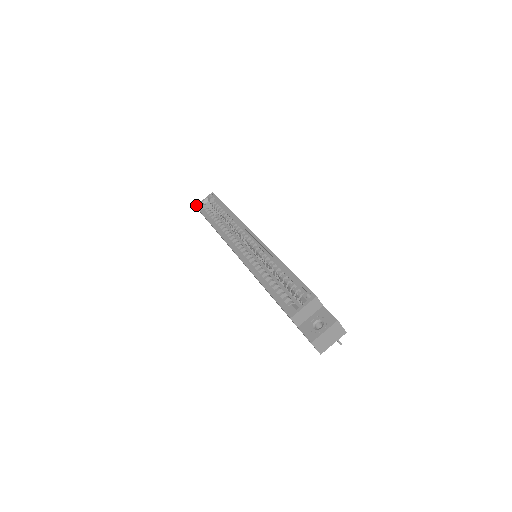
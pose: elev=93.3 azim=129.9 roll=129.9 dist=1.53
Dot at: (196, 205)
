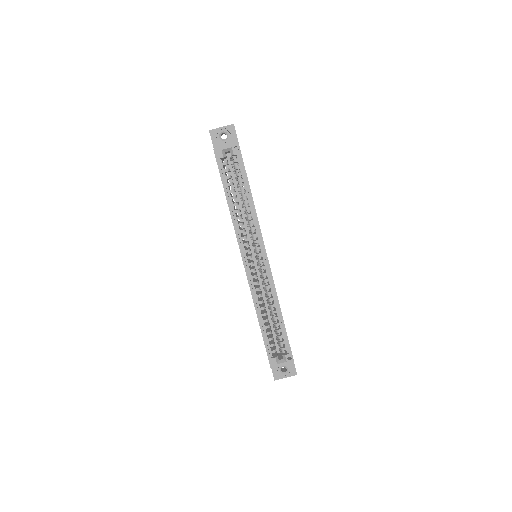
Dot at: (215, 149)
